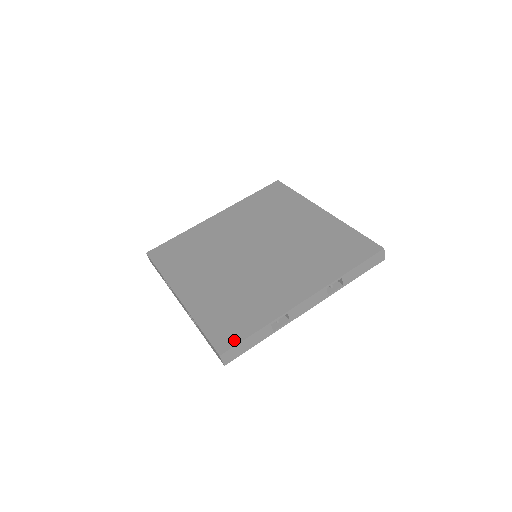
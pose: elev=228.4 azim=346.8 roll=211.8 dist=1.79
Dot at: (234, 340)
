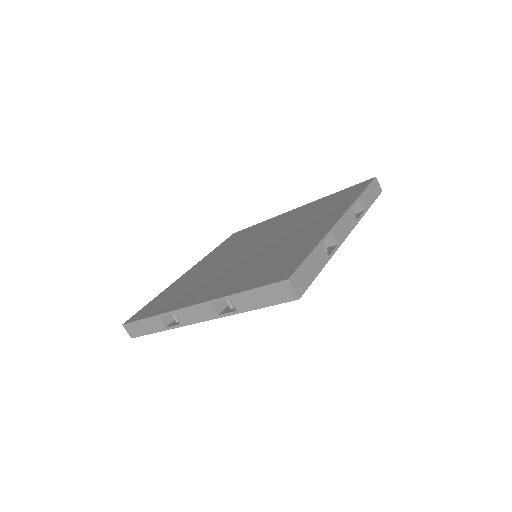
Dot at: (293, 267)
